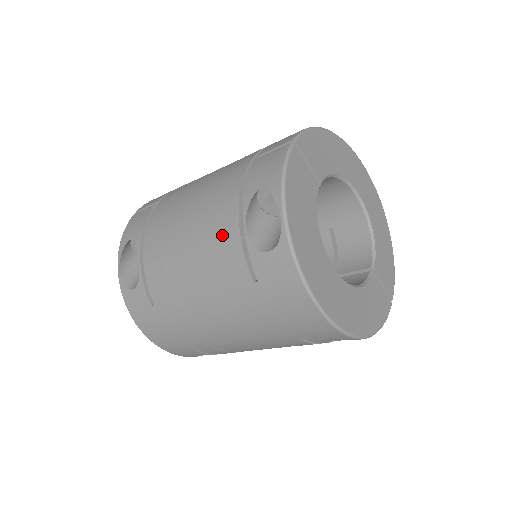
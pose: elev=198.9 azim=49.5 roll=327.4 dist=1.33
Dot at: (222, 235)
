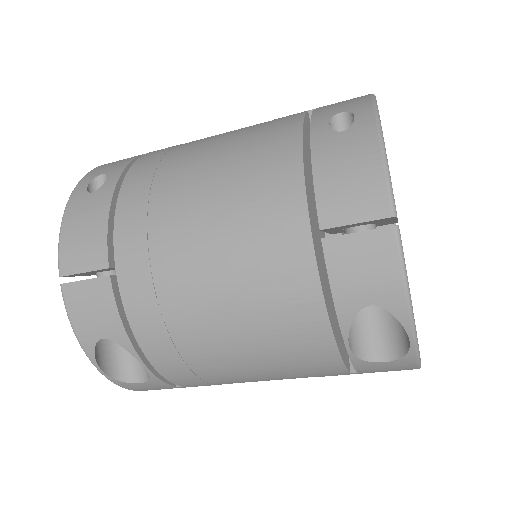
Dot at: (306, 350)
